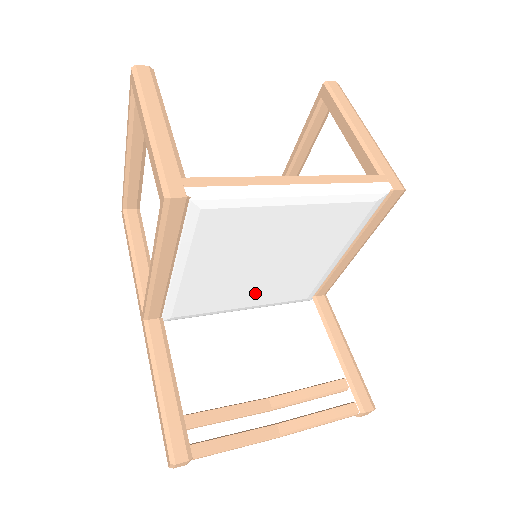
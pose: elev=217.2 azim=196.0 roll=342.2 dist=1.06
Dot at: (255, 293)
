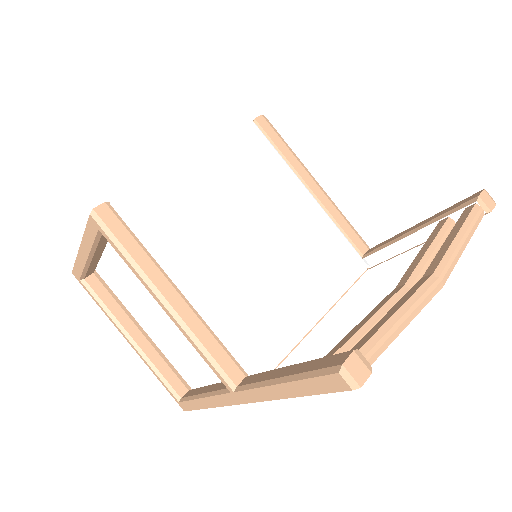
Dot at: (297, 281)
